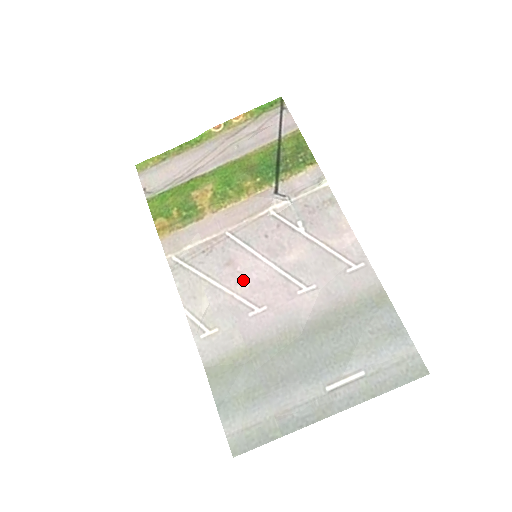
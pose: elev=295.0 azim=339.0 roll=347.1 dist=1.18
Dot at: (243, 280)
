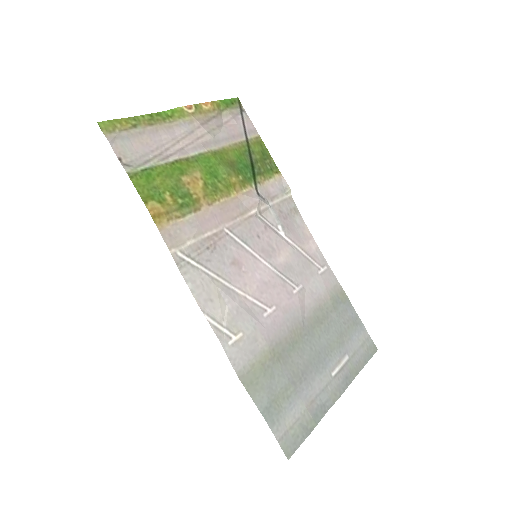
Dot at: (250, 280)
